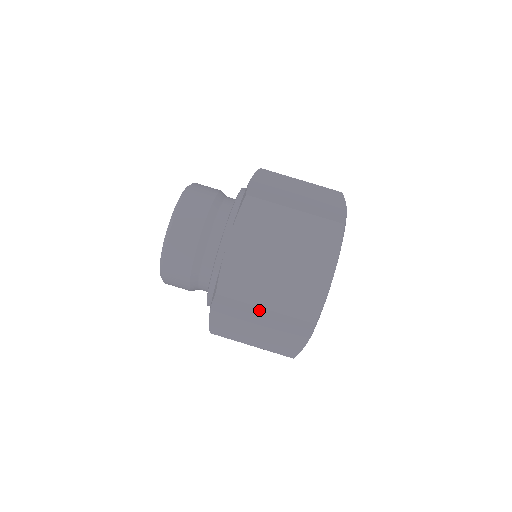
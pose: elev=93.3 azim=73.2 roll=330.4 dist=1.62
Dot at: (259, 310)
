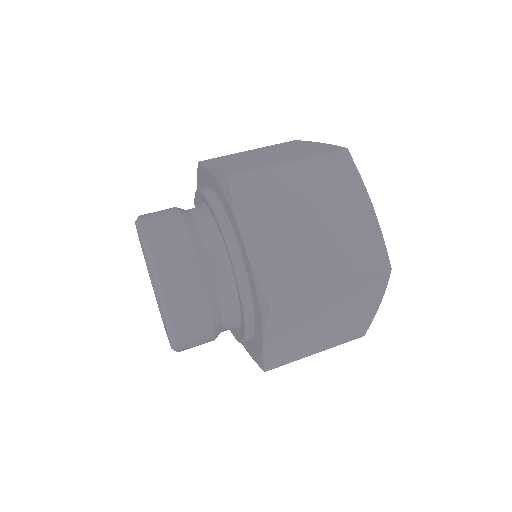
Dot at: (285, 171)
